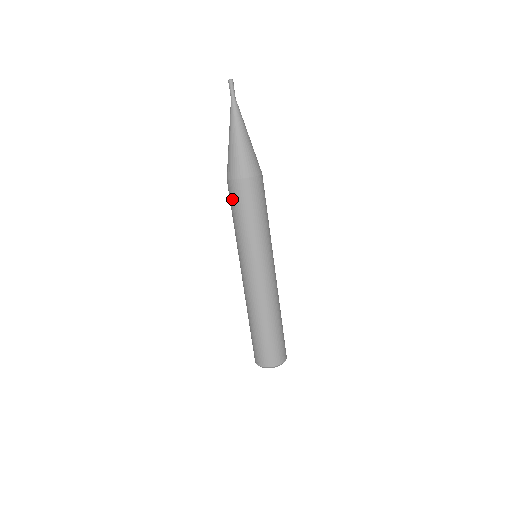
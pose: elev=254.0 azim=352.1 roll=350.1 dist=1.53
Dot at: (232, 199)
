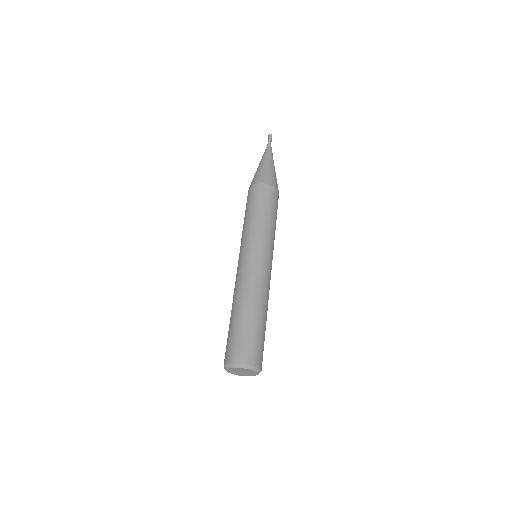
Dot at: (256, 197)
